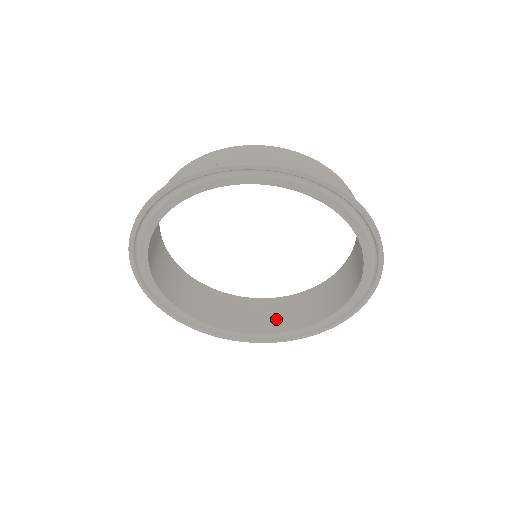
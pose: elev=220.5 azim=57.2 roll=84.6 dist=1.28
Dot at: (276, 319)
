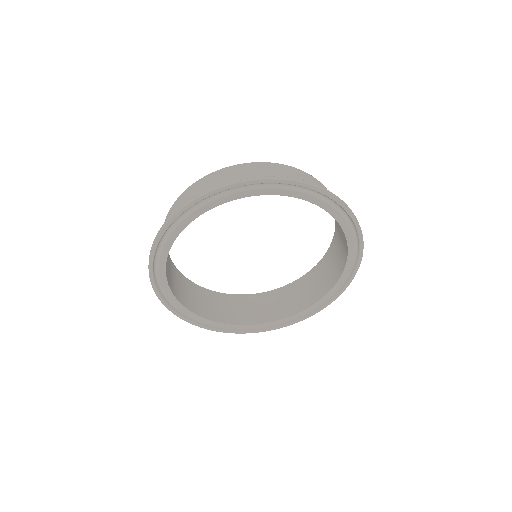
Dot at: (333, 270)
